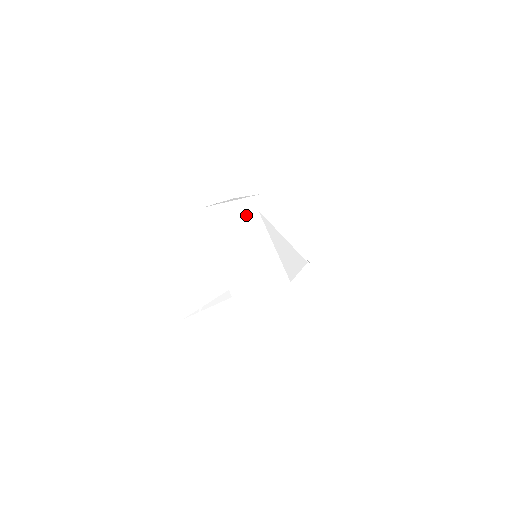
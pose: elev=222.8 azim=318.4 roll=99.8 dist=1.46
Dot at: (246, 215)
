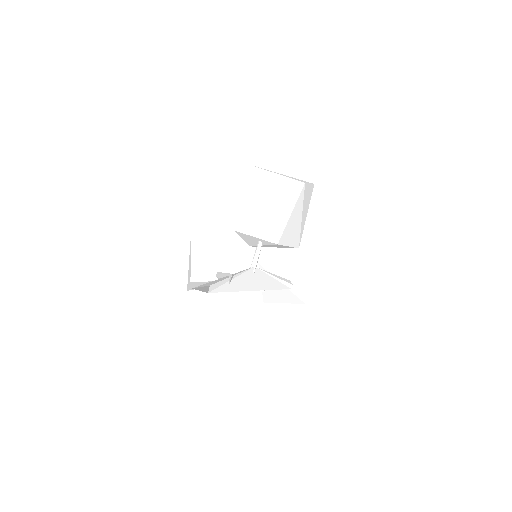
Dot at: occluded
